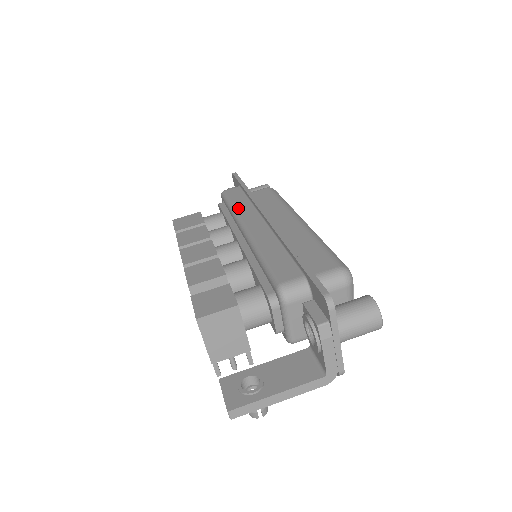
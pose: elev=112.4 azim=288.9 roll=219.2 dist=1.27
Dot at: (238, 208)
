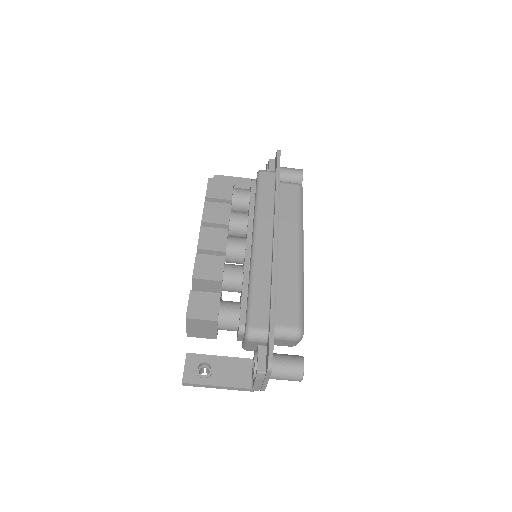
Dot at: (261, 208)
